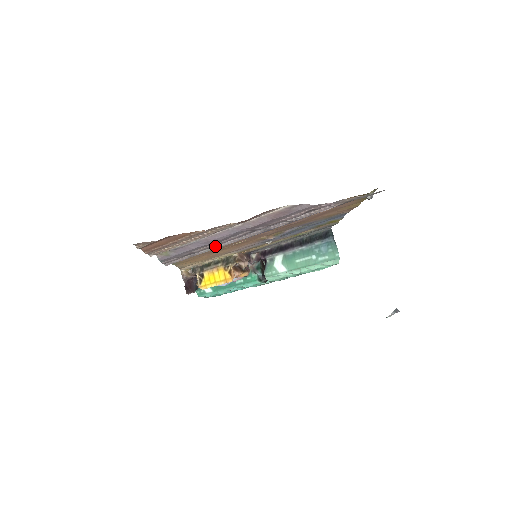
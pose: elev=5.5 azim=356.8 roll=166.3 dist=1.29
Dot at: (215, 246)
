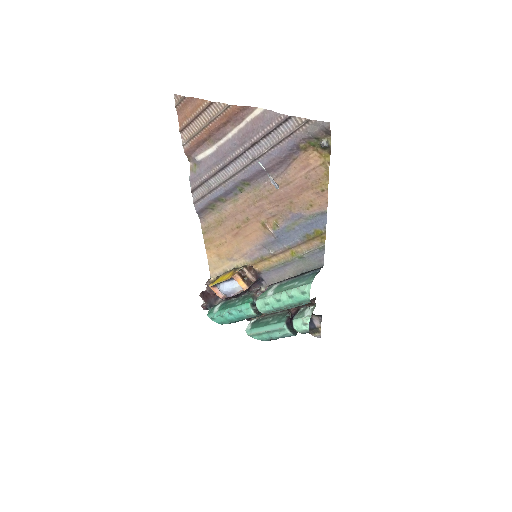
Dot at: (223, 178)
